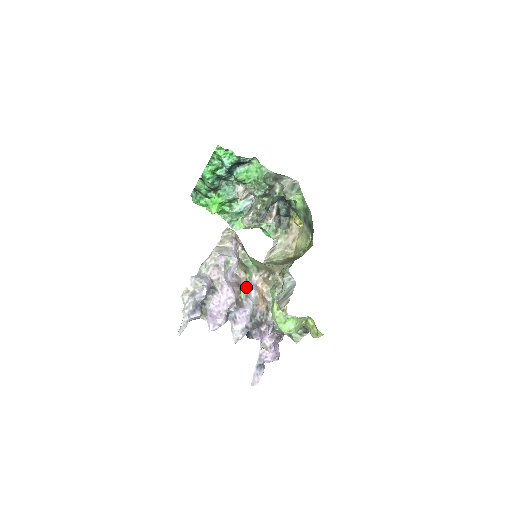
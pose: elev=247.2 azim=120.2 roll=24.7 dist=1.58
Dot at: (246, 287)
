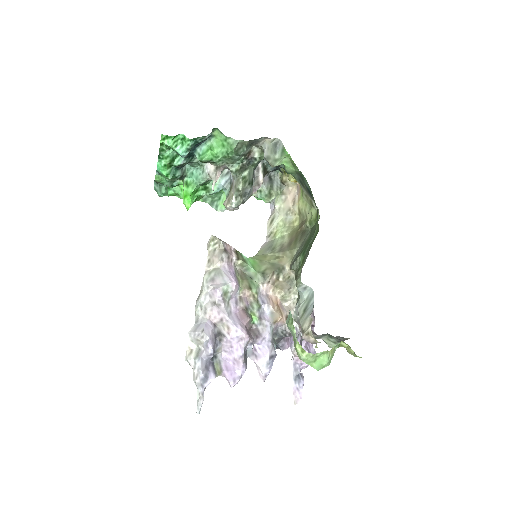
Dot at: (256, 306)
